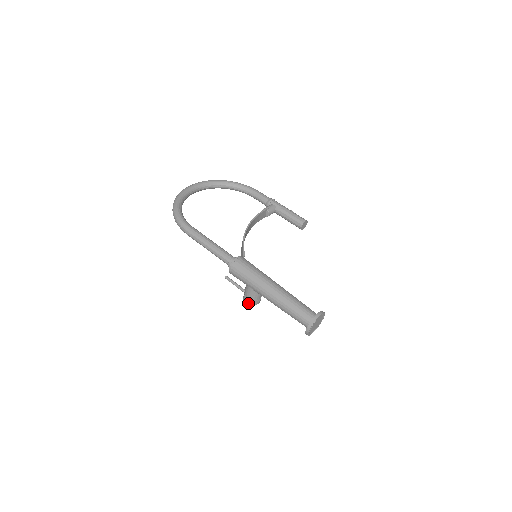
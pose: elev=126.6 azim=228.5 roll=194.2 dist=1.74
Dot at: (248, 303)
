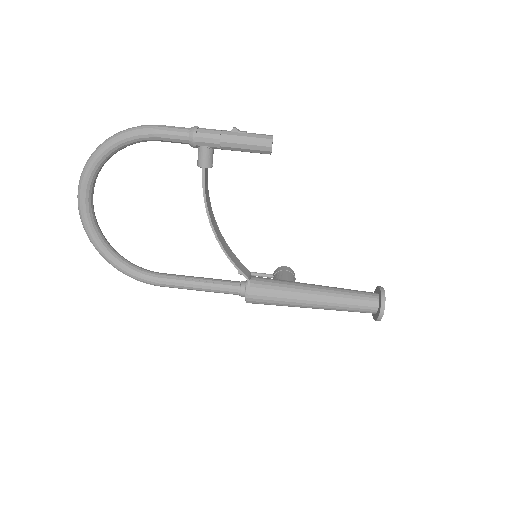
Dot at: occluded
